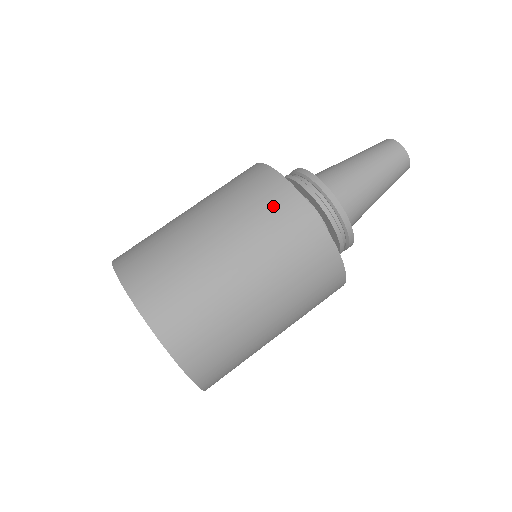
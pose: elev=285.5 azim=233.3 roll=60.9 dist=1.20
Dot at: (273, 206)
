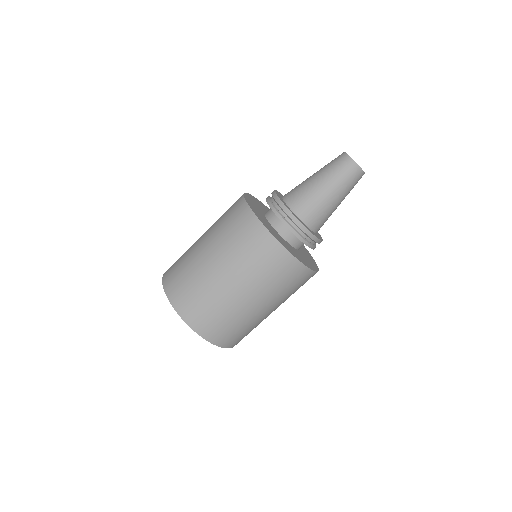
Dot at: (256, 248)
